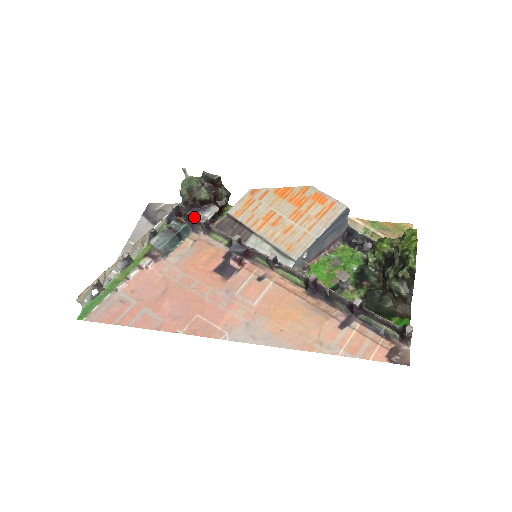
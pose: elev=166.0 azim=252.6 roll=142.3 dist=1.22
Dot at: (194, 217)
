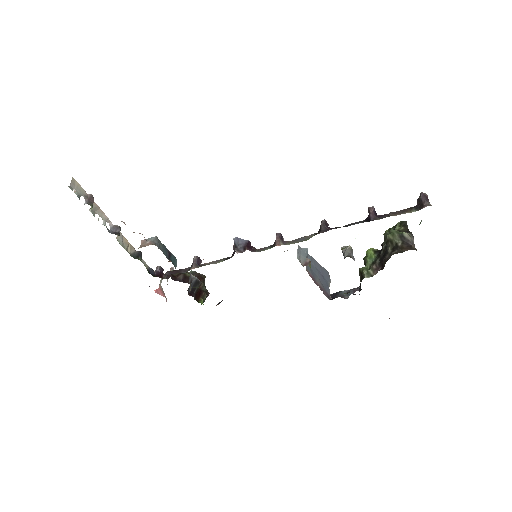
Dot at: (180, 270)
